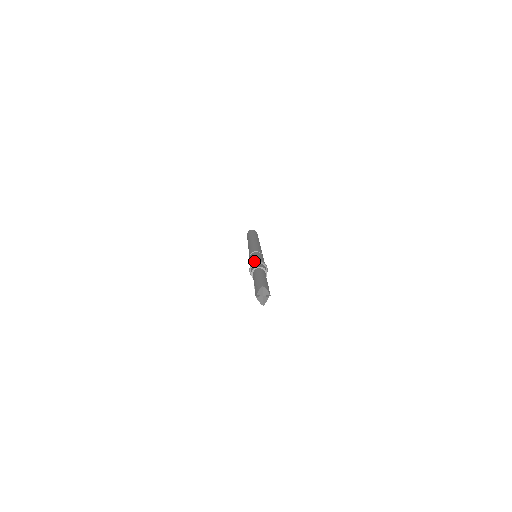
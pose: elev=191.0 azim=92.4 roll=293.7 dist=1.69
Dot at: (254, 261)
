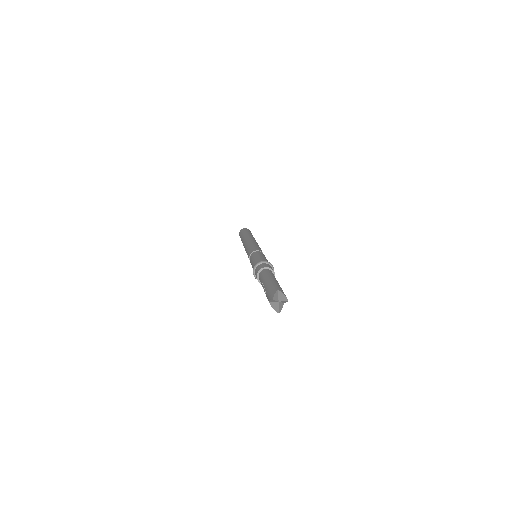
Dot at: (259, 261)
